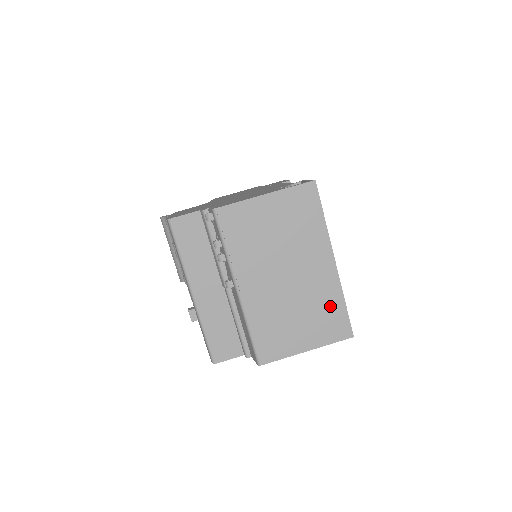
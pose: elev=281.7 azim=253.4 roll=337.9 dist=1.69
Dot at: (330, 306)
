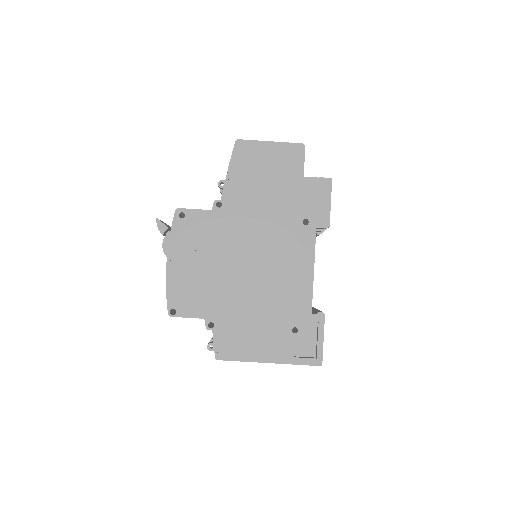
Dot at: occluded
